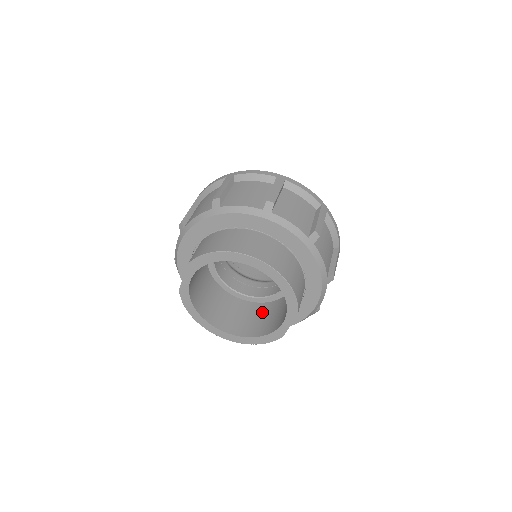
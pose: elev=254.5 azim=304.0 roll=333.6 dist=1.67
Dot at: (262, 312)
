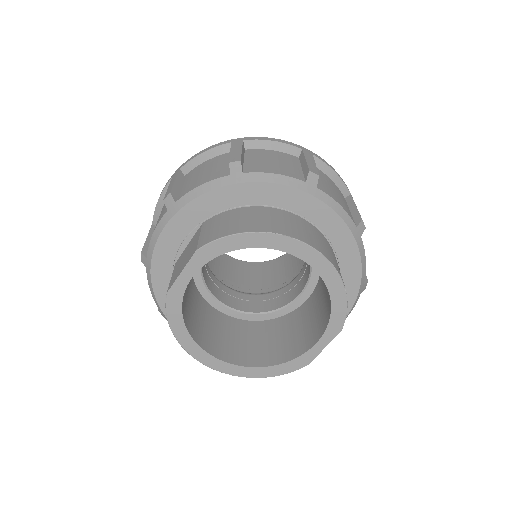
Dot at: (263, 333)
